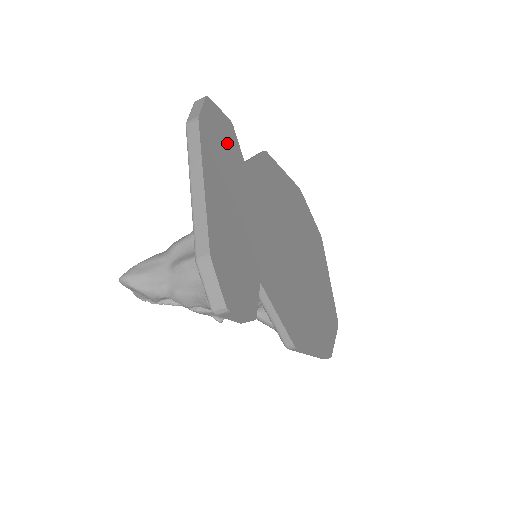
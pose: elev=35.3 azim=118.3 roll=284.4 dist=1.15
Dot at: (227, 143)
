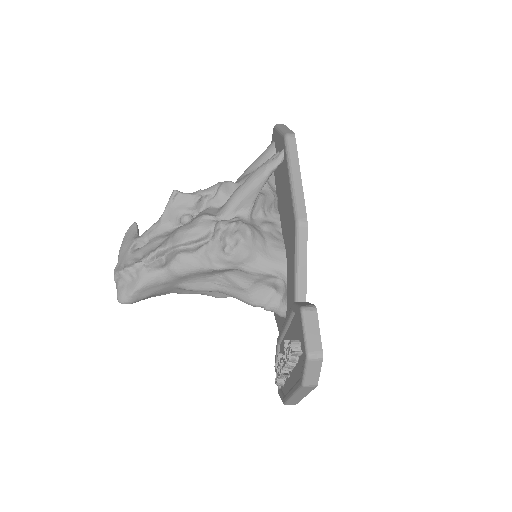
Dot at: occluded
